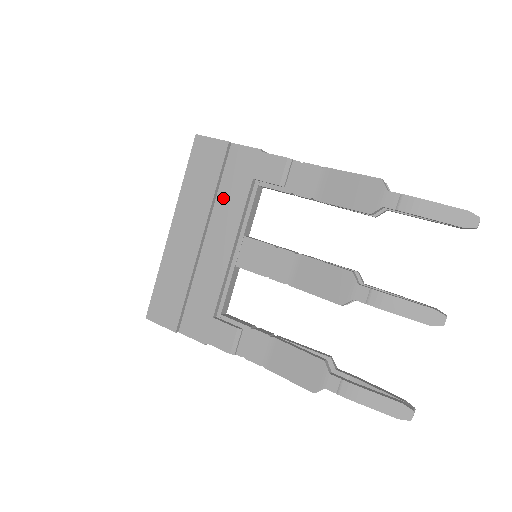
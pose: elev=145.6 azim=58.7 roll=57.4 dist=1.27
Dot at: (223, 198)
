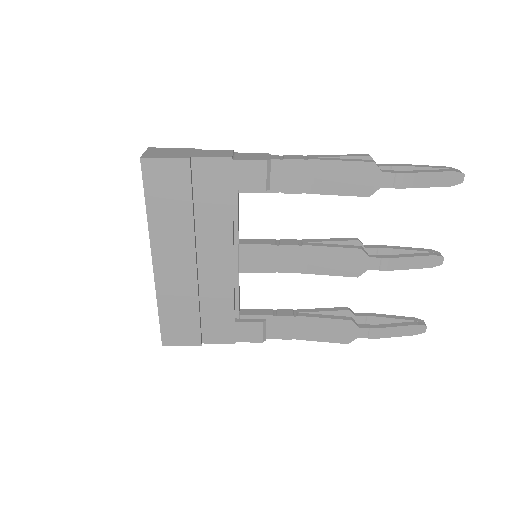
Dot at: (203, 217)
